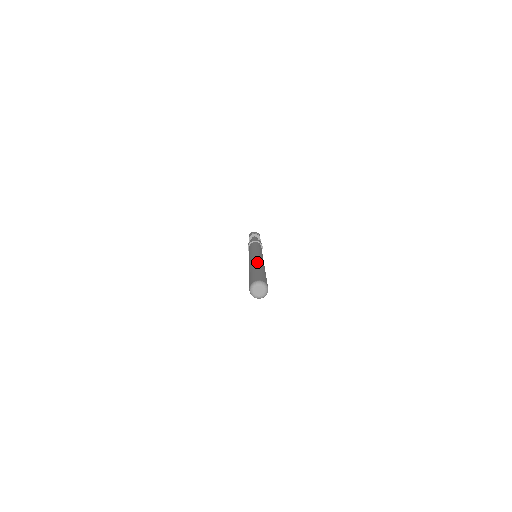
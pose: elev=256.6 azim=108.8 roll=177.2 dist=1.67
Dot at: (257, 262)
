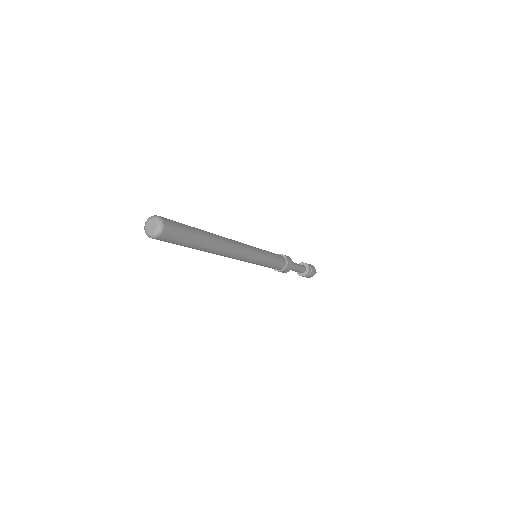
Dot at: occluded
